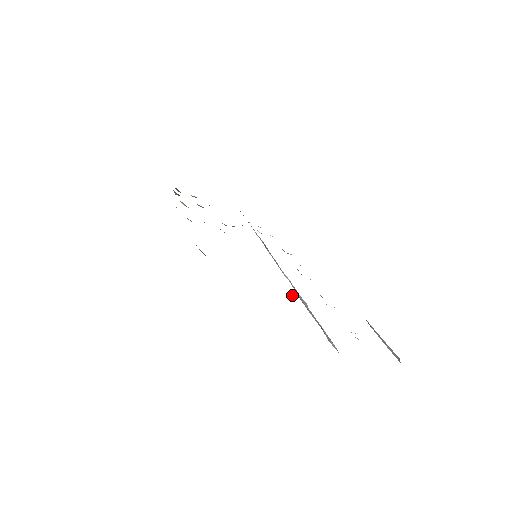
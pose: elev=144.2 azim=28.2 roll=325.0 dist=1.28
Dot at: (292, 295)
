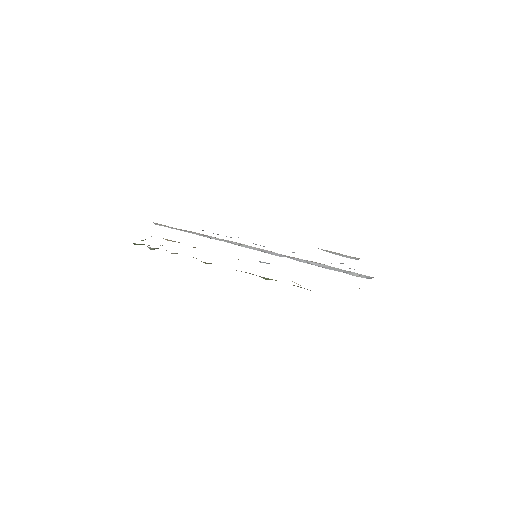
Dot at: occluded
